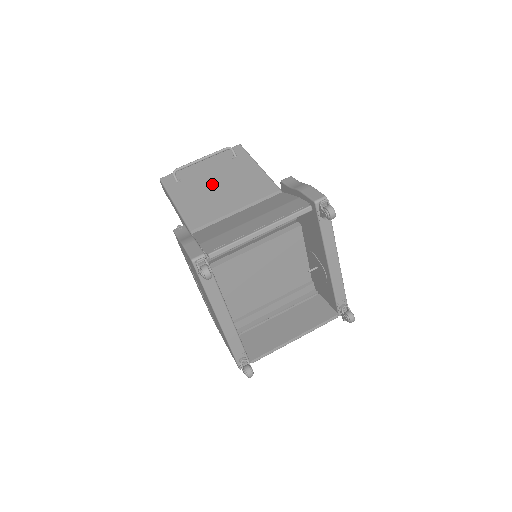
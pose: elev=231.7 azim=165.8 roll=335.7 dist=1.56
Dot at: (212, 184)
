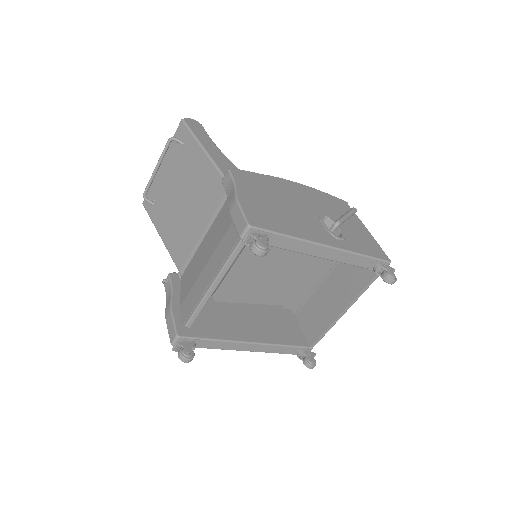
Dot at: (177, 198)
